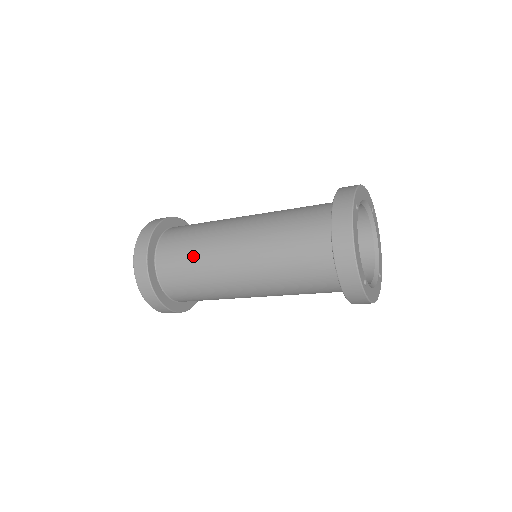
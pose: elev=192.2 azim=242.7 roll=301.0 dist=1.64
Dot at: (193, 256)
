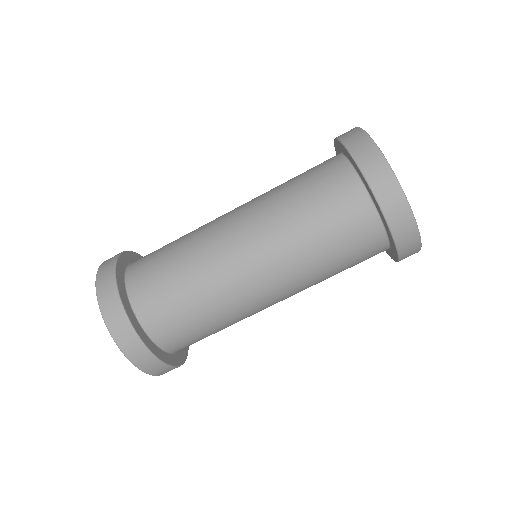
Dot at: (180, 237)
